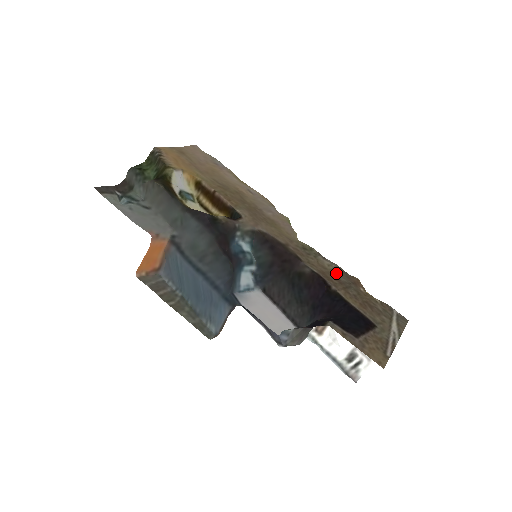
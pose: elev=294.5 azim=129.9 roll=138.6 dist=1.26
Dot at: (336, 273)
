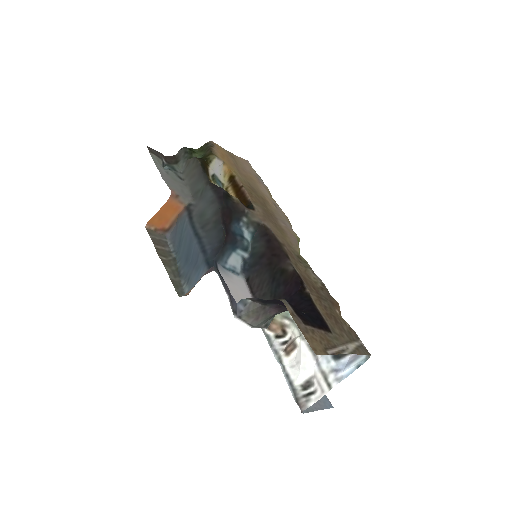
Dot at: (318, 286)
